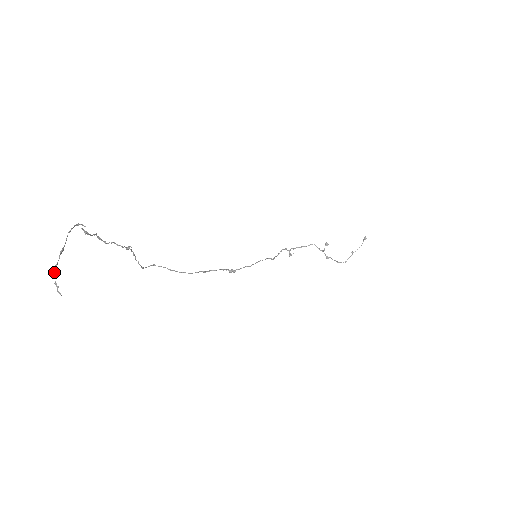
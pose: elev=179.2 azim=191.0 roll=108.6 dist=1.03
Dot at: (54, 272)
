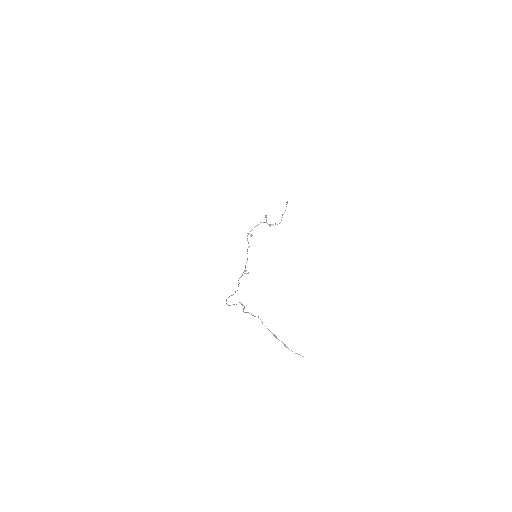
Dot at: (289, 349)
